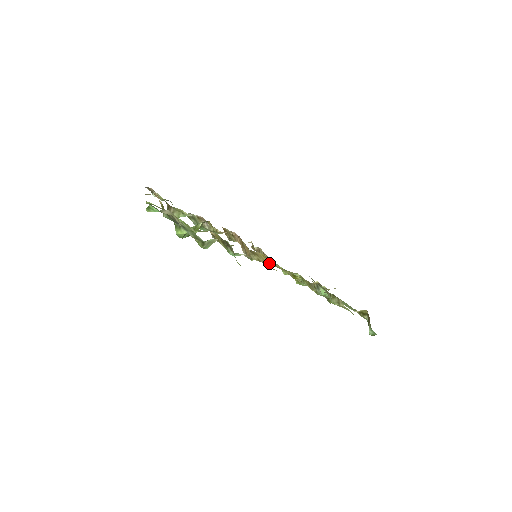
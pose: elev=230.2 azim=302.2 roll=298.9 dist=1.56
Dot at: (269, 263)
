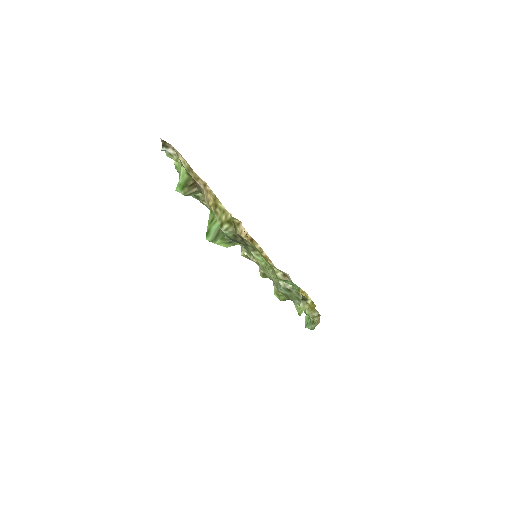
Dot at: (313, 306)
